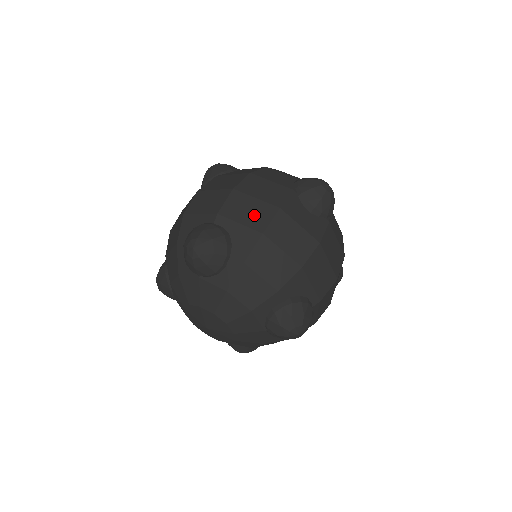
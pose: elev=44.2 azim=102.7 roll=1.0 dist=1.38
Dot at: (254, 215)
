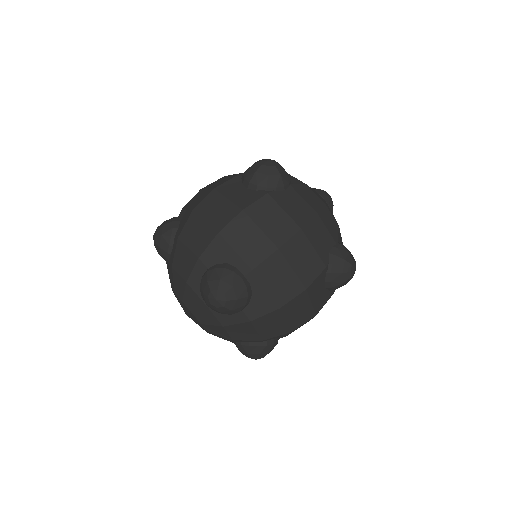
Dot at: (282, 287)
